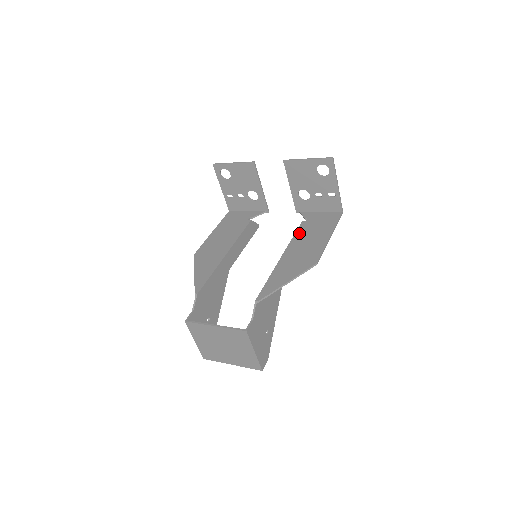
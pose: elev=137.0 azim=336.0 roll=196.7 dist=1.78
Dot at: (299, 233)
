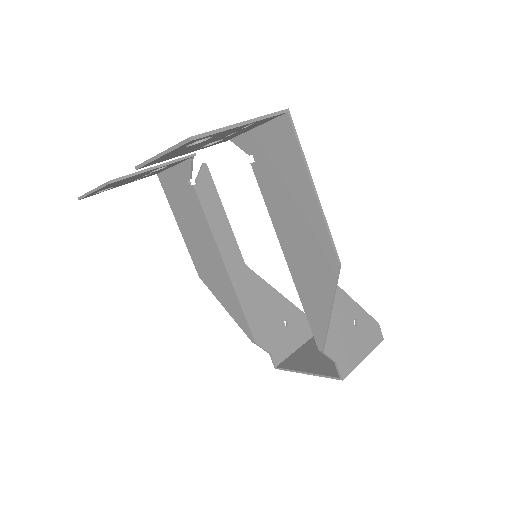
Dot at: (269, 200)
